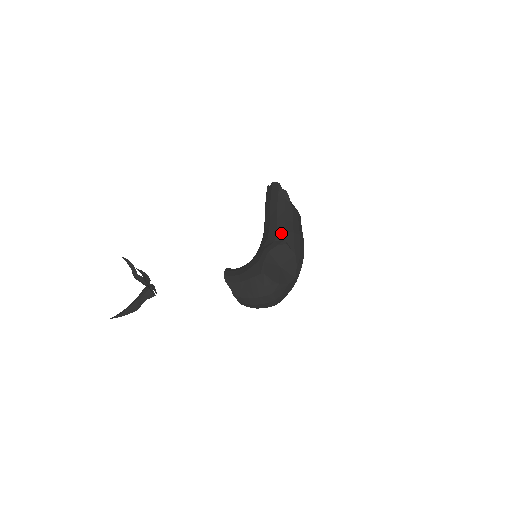
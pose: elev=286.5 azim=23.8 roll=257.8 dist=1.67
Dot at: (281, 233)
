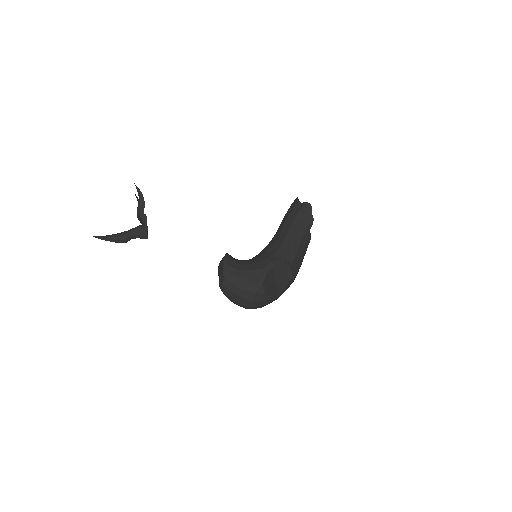
Dot at: (292, 254)
